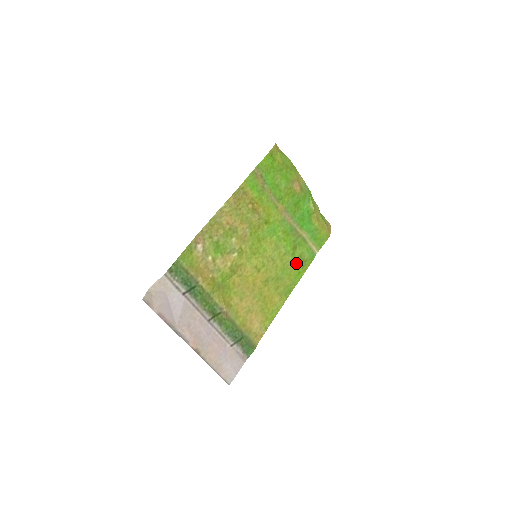
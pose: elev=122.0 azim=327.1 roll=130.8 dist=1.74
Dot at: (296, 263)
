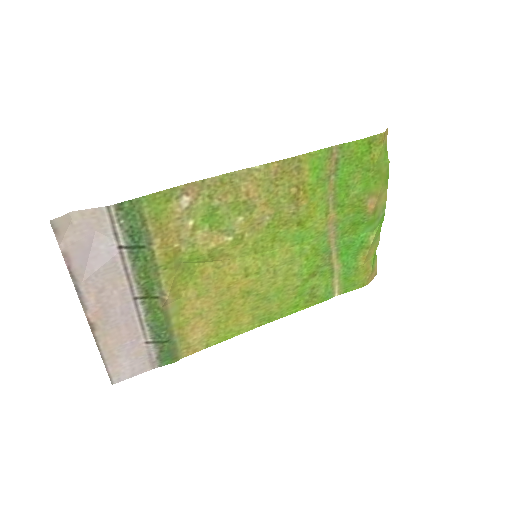
Dot at: (301, 293)
